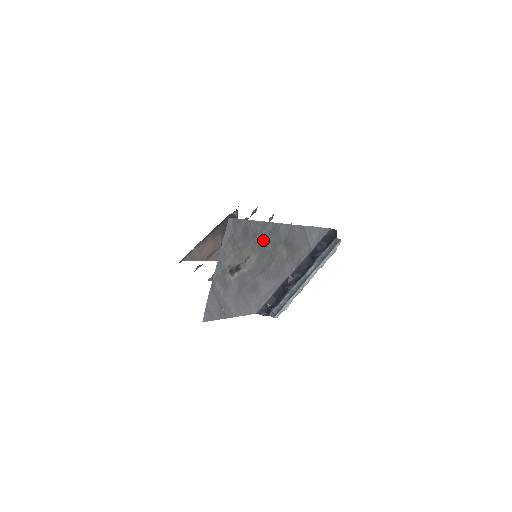
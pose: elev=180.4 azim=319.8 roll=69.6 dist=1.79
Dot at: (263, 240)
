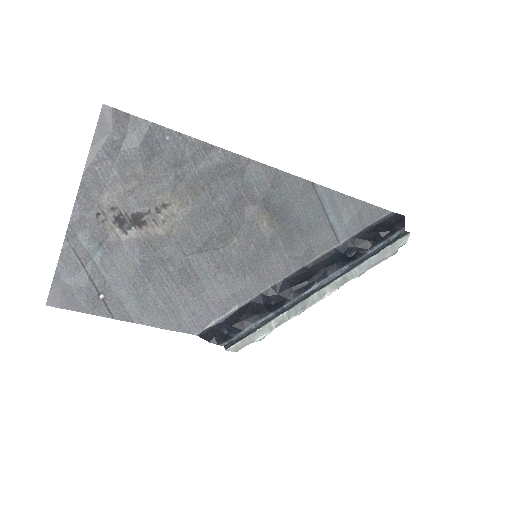
Dot at: (203, 181)
